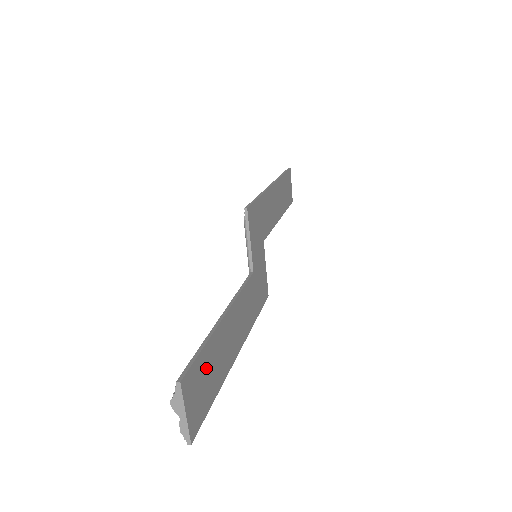
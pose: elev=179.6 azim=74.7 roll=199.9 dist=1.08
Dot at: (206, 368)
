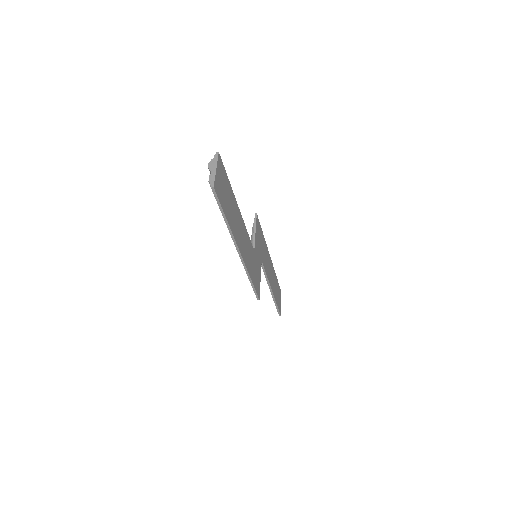
Dot at: (227, 191)
